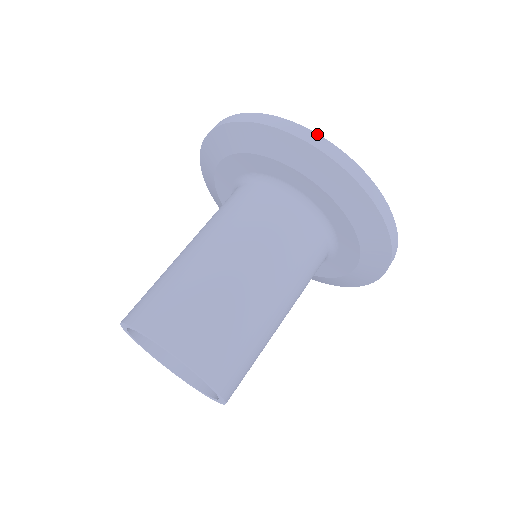
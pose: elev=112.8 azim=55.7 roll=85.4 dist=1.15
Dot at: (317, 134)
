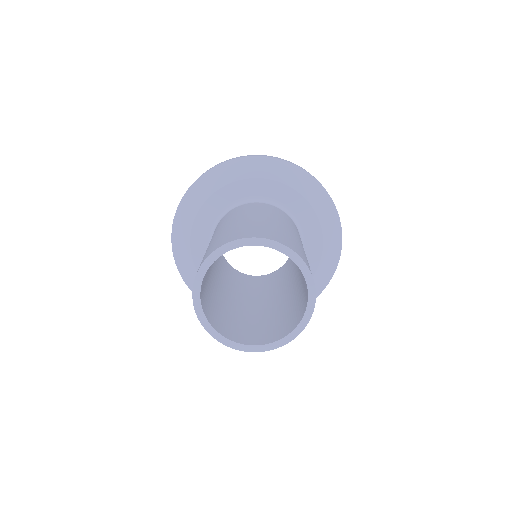
Dot at: (262, 155)
